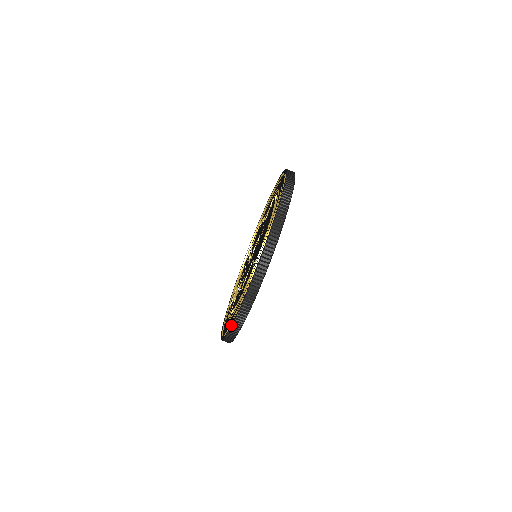
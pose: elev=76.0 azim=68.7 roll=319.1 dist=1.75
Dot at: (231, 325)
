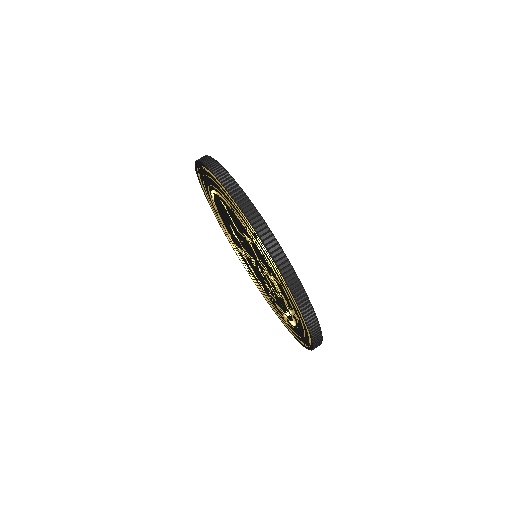
Dot at: (233, 200)
